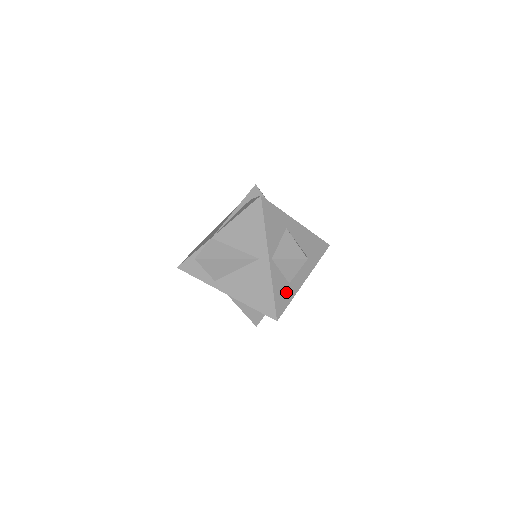
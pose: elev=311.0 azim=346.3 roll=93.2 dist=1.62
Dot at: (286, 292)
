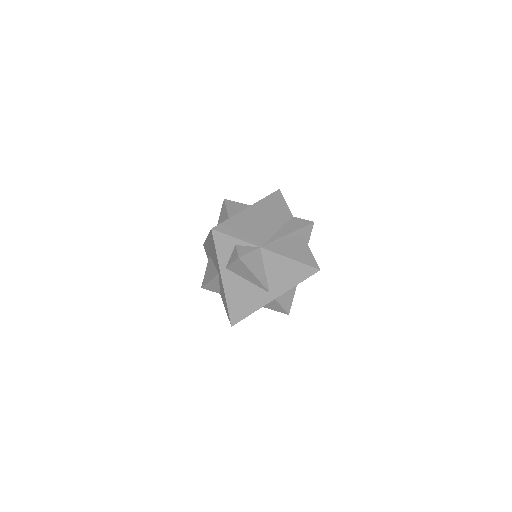
Dot at: occluded
